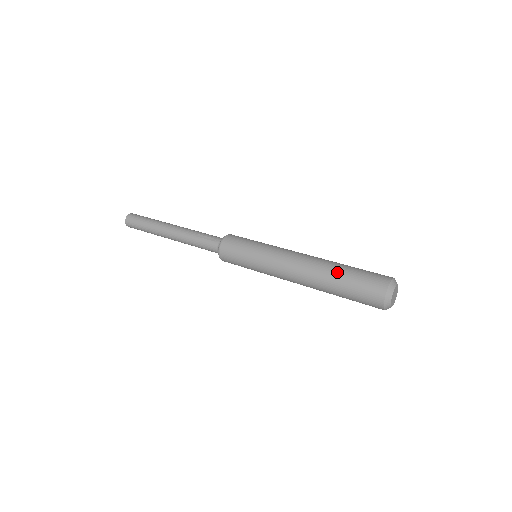
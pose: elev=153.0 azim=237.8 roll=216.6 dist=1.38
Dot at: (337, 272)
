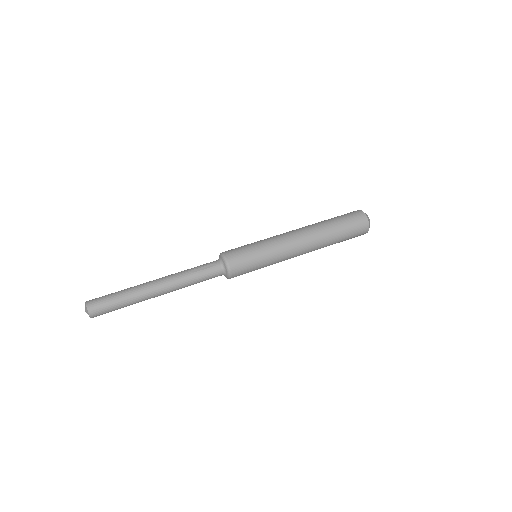
Dot at: (331, 225)
